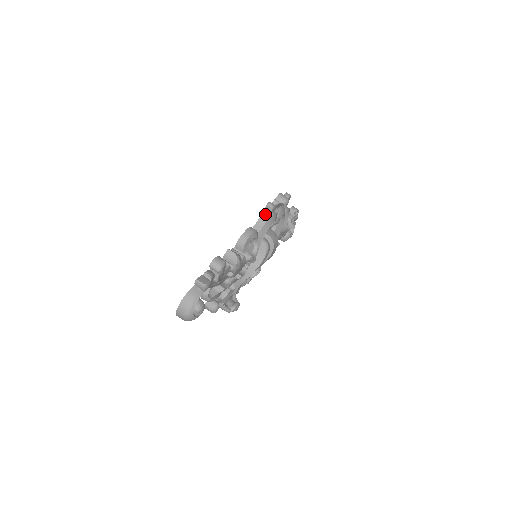
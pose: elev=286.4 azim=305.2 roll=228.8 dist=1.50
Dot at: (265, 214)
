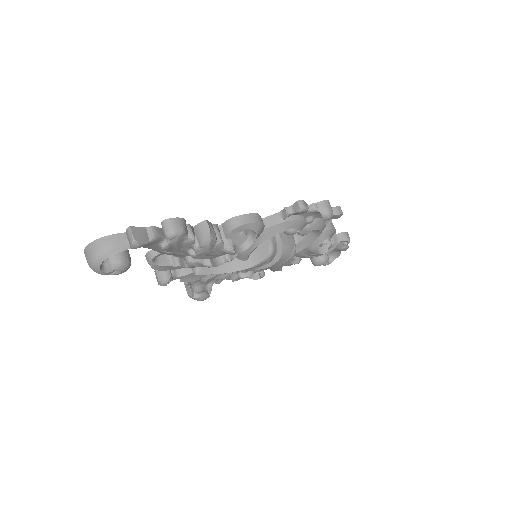
Dot at: (288, 211)
